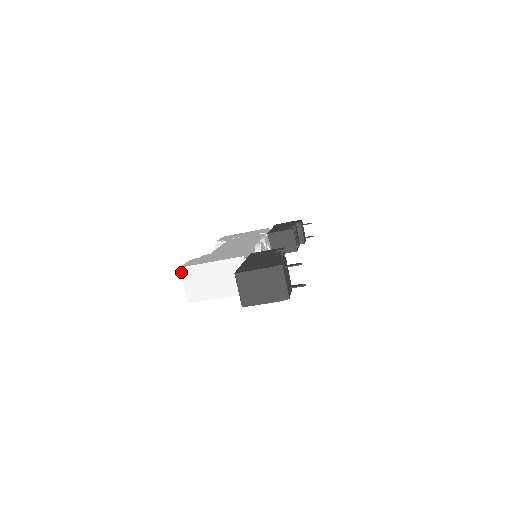
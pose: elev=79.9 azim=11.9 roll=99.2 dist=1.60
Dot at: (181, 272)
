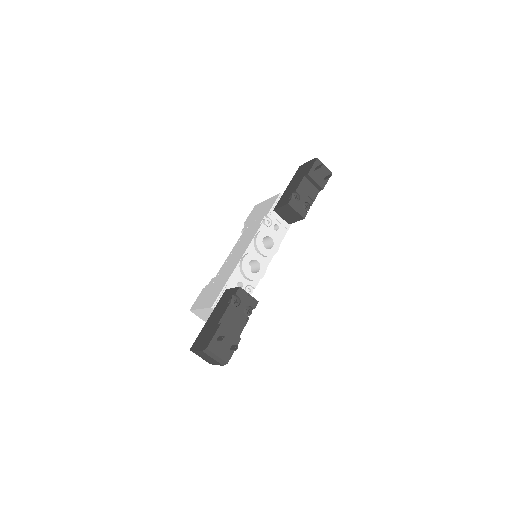
Dot at: (192, 312)
